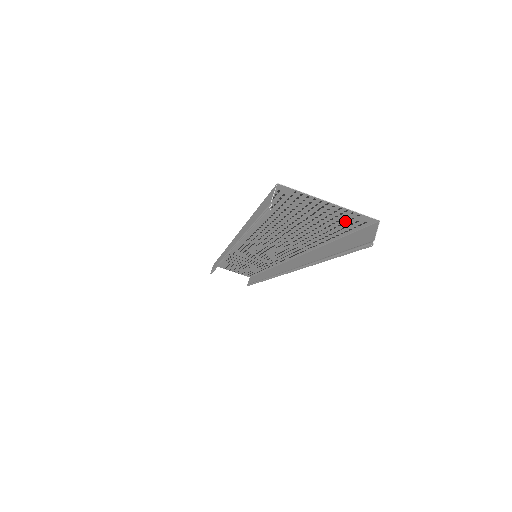
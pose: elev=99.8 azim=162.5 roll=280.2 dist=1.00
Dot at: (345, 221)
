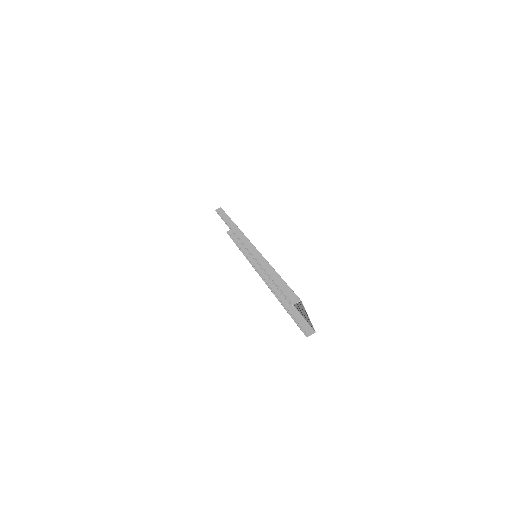
Dot at: (307, 318)
